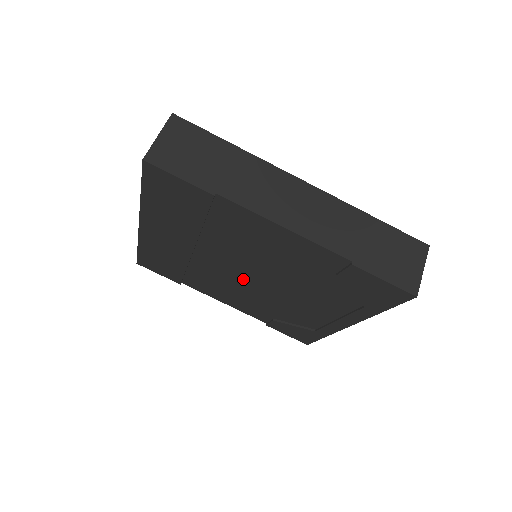
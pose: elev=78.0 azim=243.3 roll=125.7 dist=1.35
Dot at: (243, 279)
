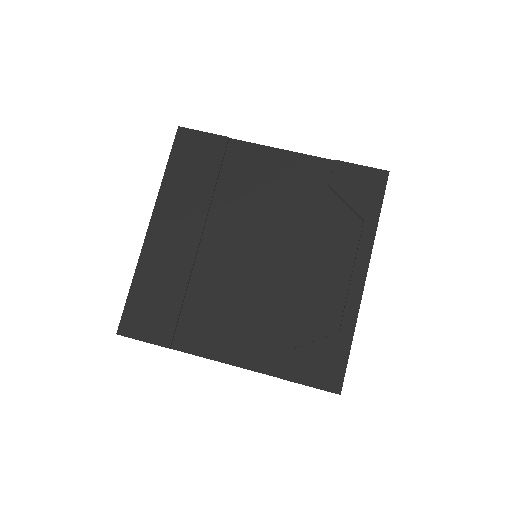
Dot at: (250, 267)
